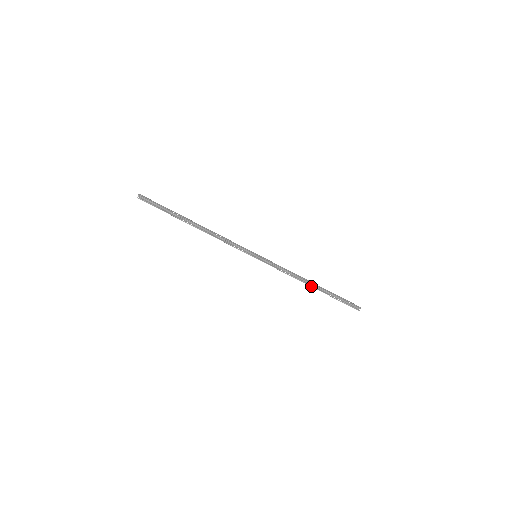
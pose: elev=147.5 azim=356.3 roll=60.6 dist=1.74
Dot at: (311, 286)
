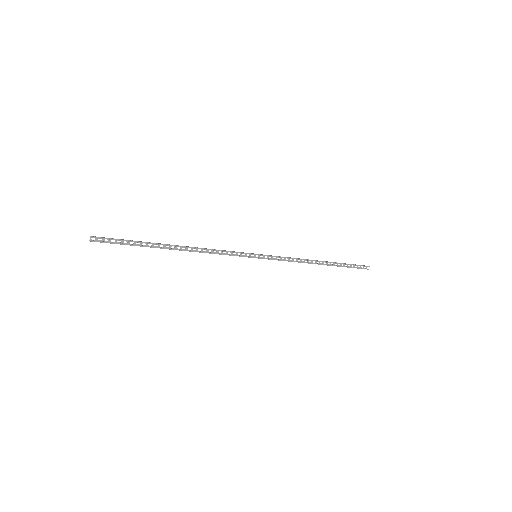
Dot at: (320, 264)
